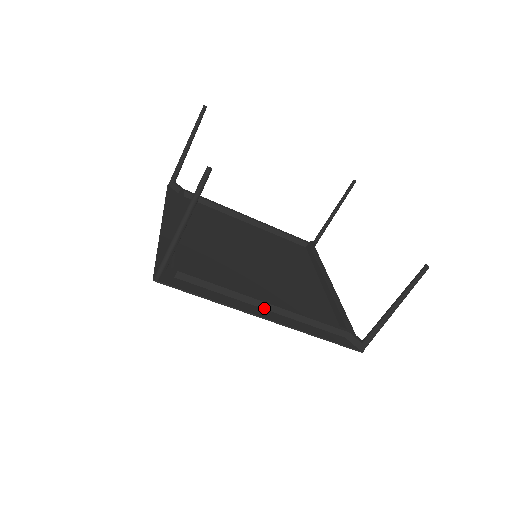
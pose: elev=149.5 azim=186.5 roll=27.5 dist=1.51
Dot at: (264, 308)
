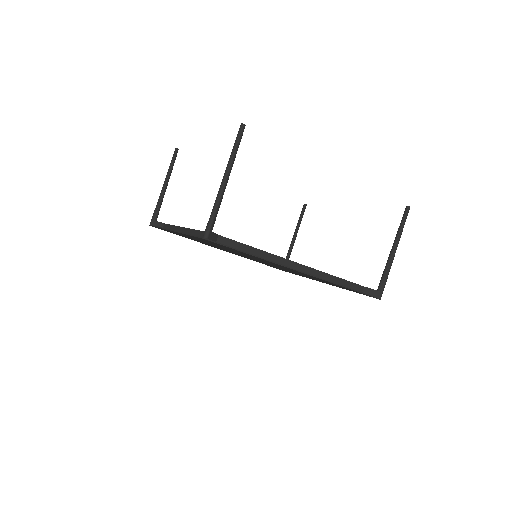
Dot at: (294, 268)
